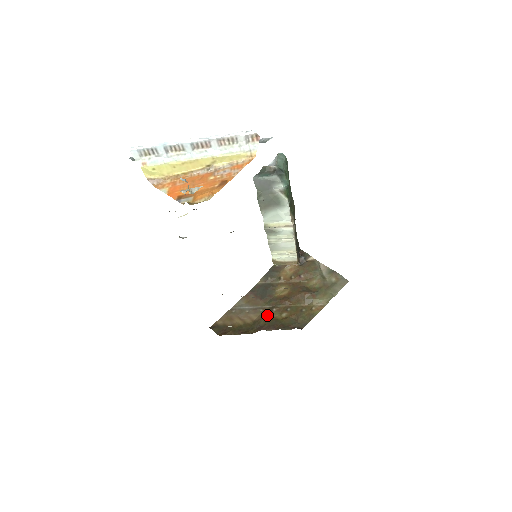
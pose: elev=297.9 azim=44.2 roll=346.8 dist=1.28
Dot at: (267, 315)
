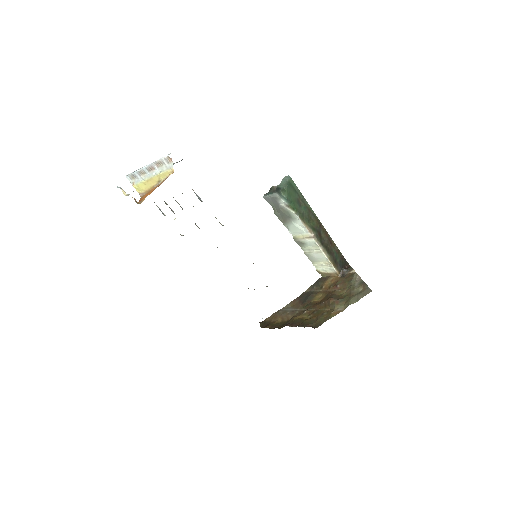
Dot at: (297, 315)
